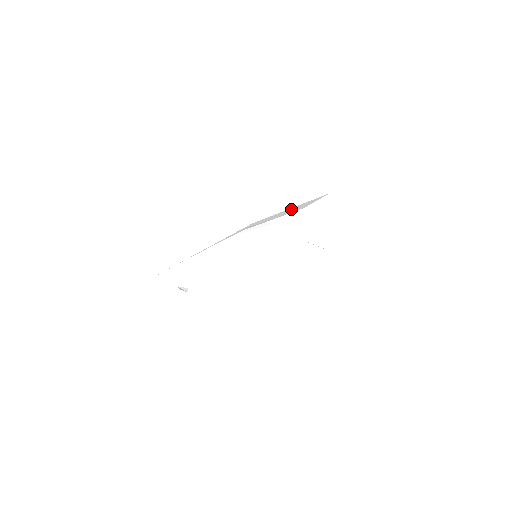
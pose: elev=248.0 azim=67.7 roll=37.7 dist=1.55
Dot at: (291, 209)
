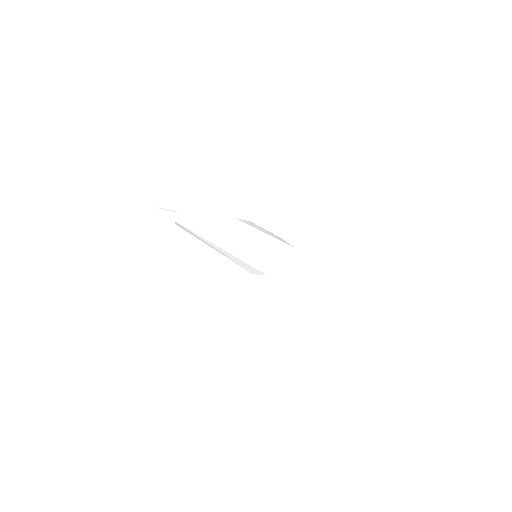
Dot at: occluded
